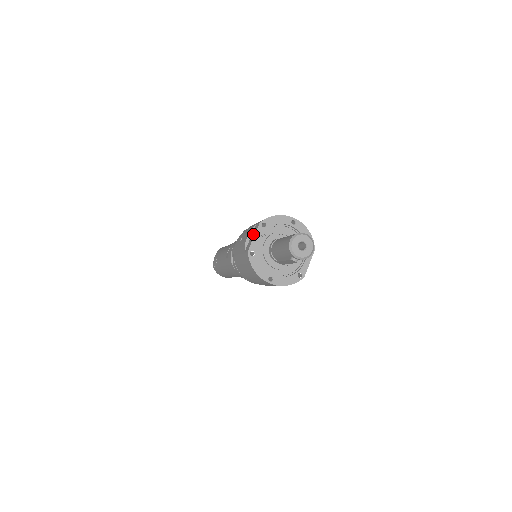
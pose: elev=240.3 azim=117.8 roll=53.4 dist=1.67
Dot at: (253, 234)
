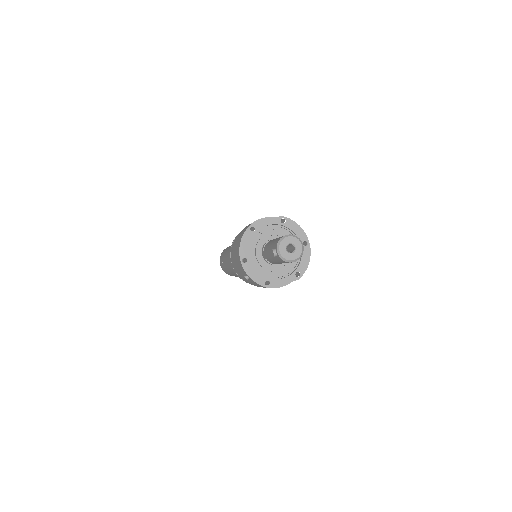
Dot at: (269, 219)
